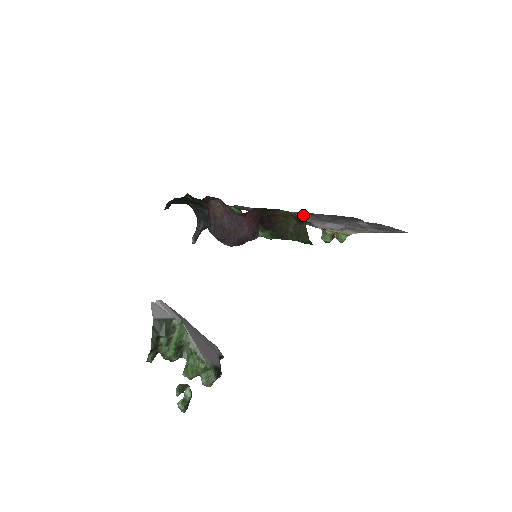
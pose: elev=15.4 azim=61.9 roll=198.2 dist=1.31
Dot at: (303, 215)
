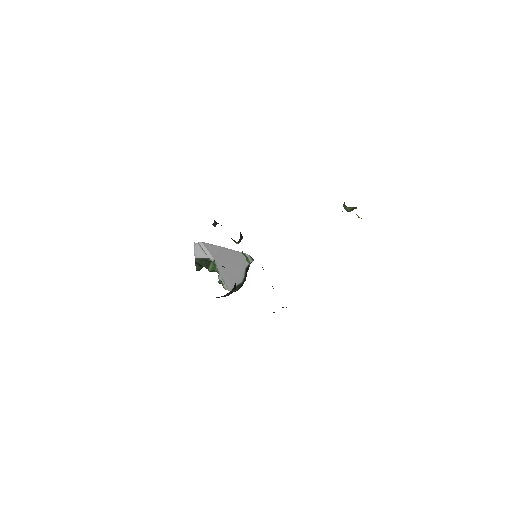
Dot at: occluded
